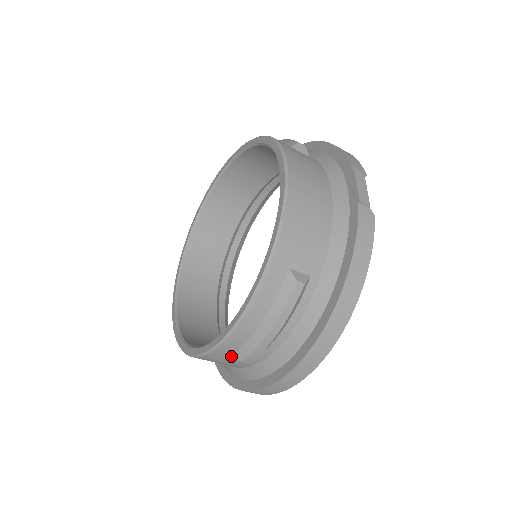
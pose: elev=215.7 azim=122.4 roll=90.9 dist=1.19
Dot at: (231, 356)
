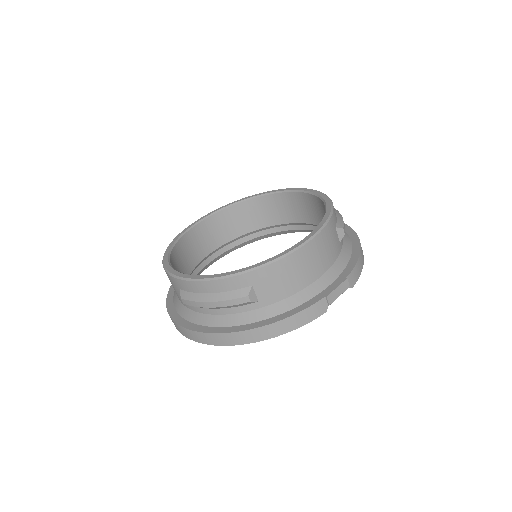
Dot at: (180, 290)
